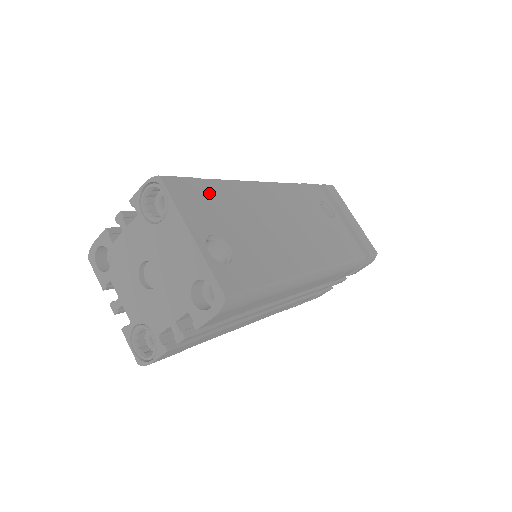
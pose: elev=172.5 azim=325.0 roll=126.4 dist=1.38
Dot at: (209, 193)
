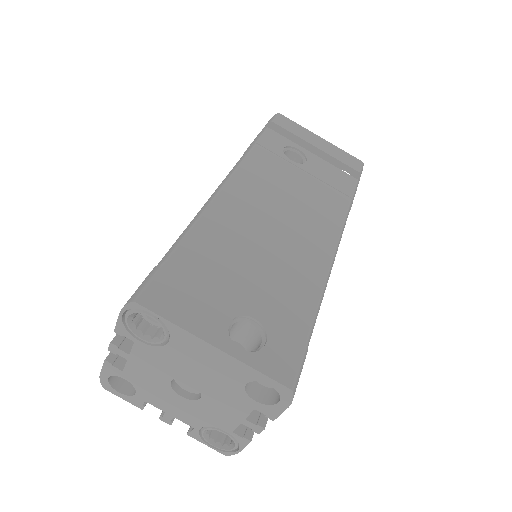
Dot at: (191, 266)
